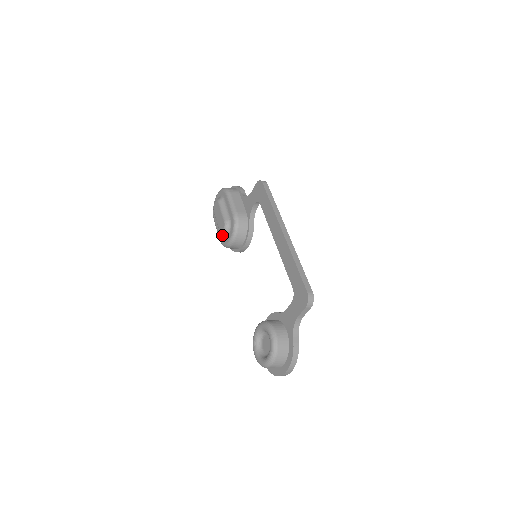
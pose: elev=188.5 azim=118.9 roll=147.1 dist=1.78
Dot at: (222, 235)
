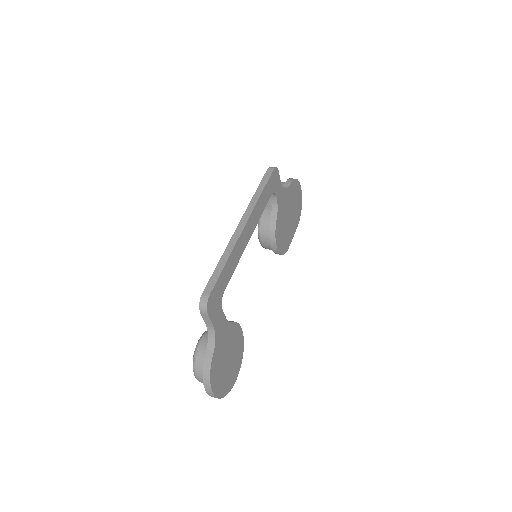
Dot at: occluded
